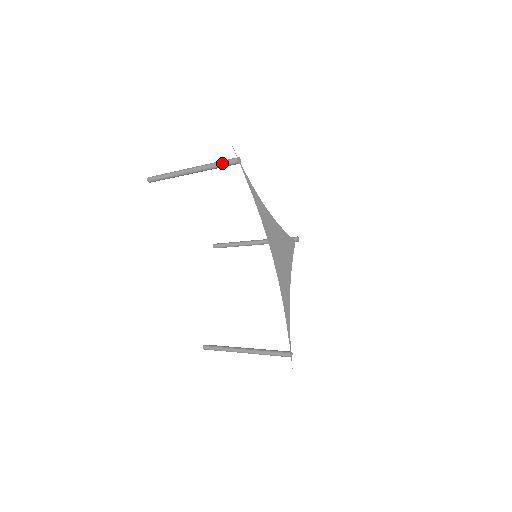
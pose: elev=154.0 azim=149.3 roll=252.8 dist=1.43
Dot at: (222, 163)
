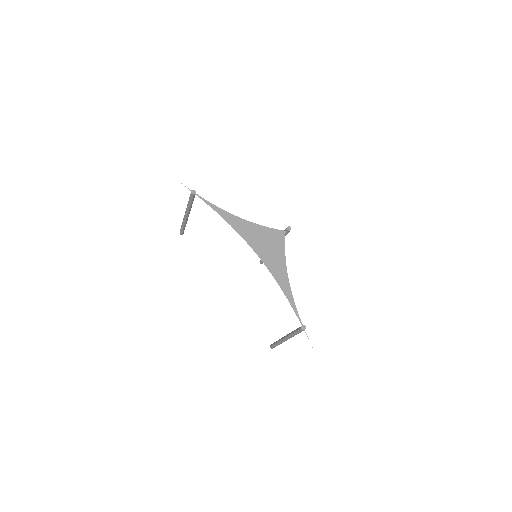
Dot at: (189, 200)
